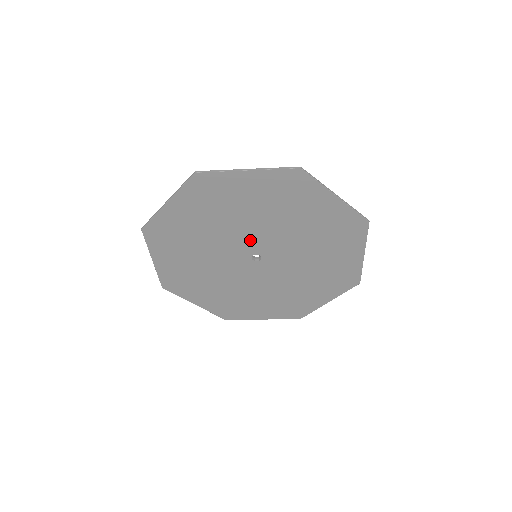
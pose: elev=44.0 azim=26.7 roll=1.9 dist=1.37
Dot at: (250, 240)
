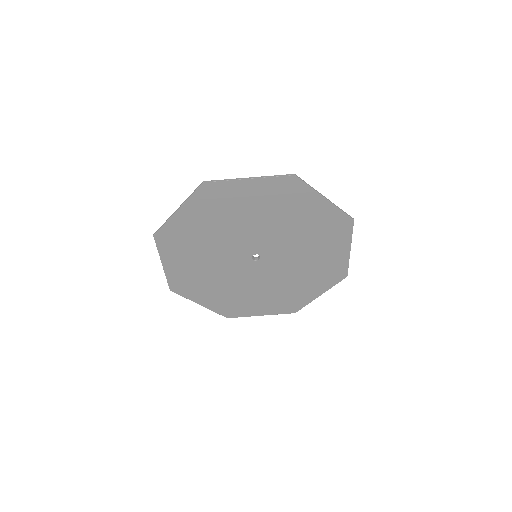
Dot at: (236, 249)
